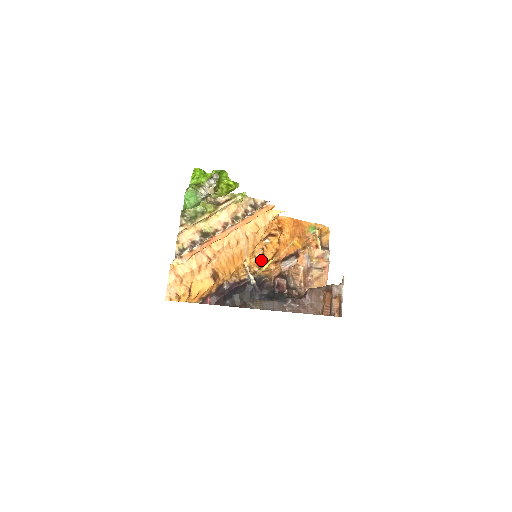
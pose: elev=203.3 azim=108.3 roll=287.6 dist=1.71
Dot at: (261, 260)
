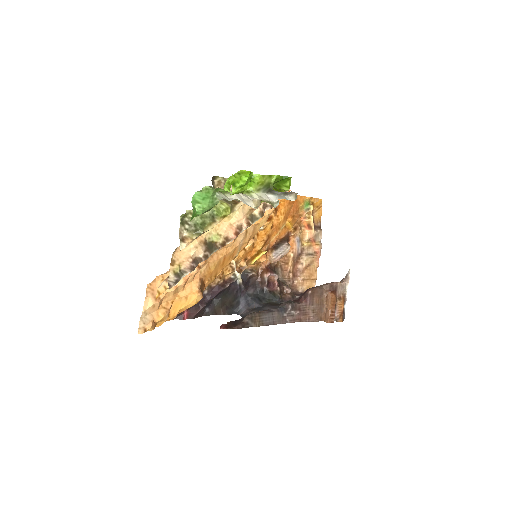
Dot at: (249, 251)
